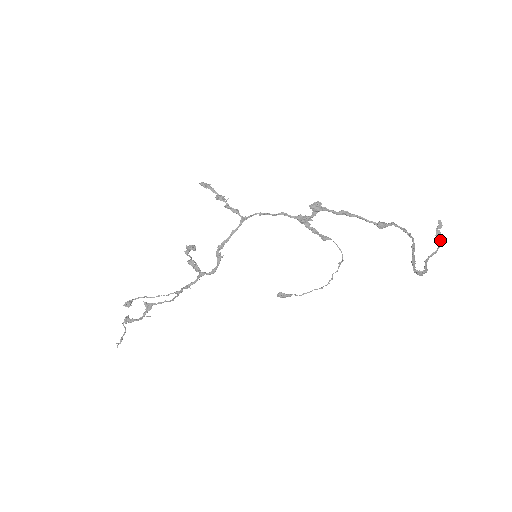
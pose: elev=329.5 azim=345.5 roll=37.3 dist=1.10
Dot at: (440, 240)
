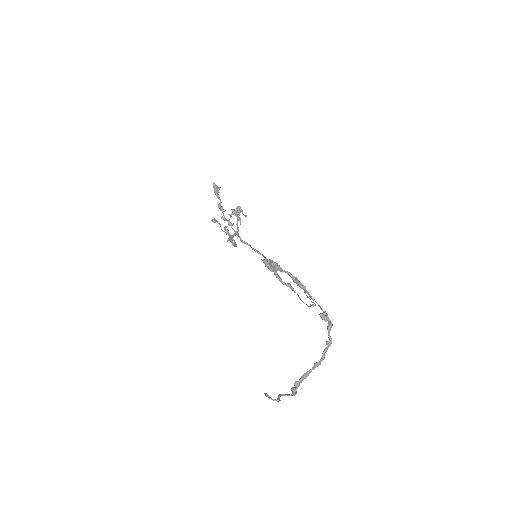
Dot at: (274, 400)
